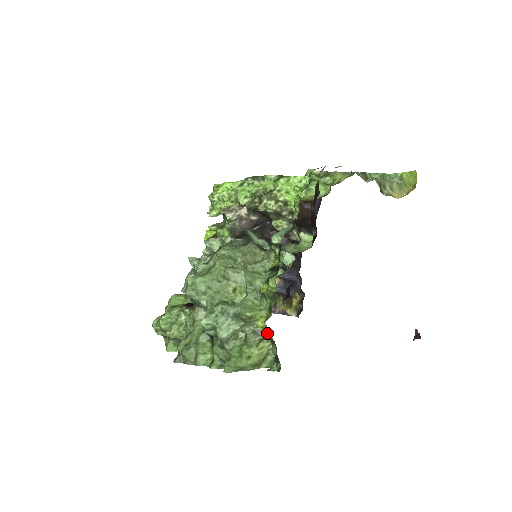
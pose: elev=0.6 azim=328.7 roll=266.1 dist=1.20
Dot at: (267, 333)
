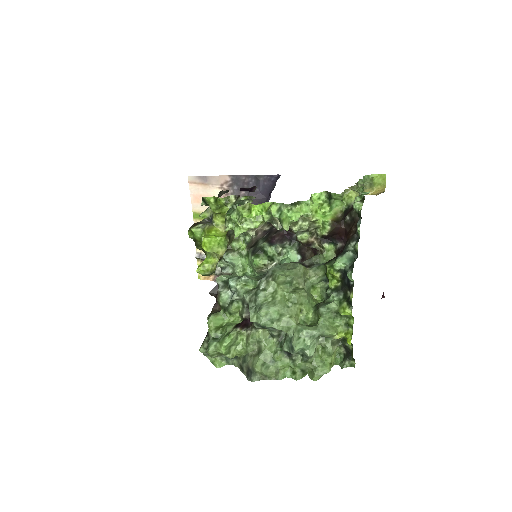
Dot at: (341, 342)
